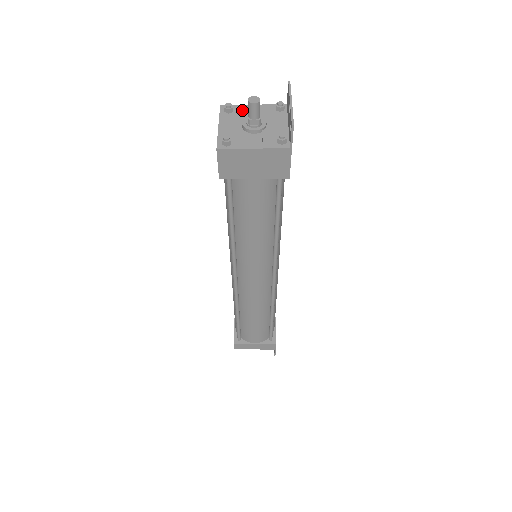
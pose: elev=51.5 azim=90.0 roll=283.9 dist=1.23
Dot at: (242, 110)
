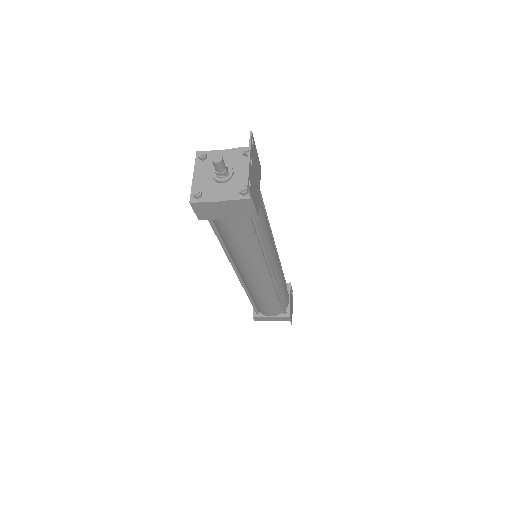
Dot at: occluded
